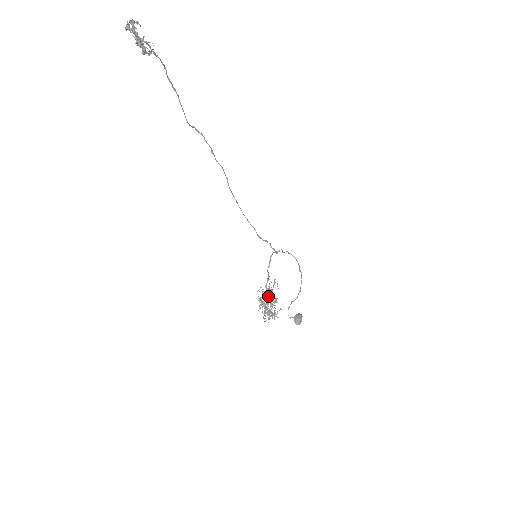
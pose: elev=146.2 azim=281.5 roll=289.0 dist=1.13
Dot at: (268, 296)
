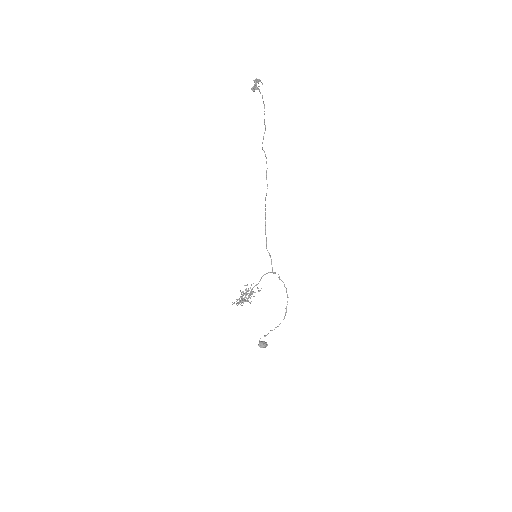
Dot at: (247, 291)
